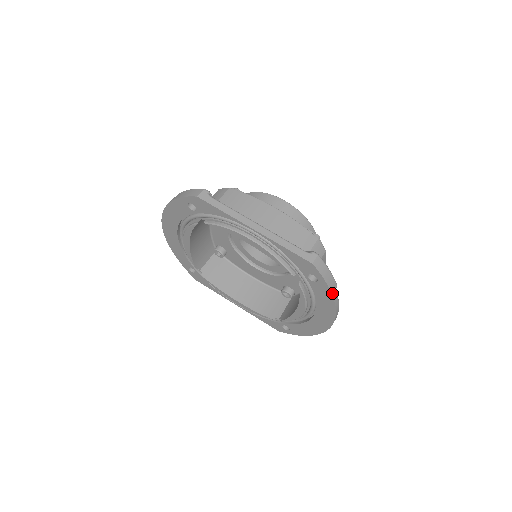
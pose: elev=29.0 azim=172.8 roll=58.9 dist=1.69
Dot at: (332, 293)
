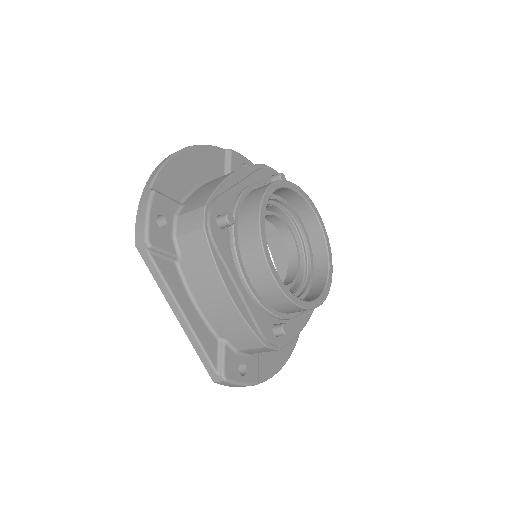
Dot at: occluded
